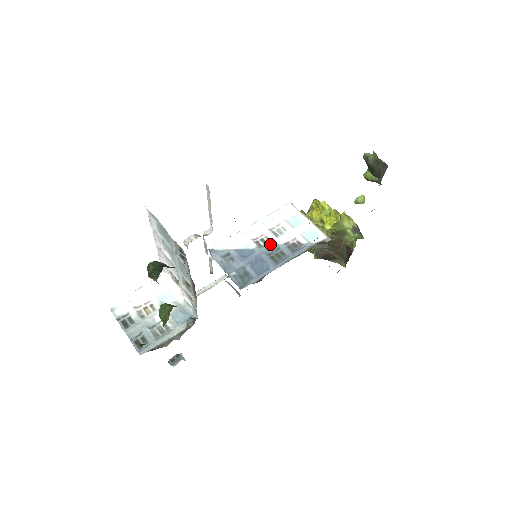
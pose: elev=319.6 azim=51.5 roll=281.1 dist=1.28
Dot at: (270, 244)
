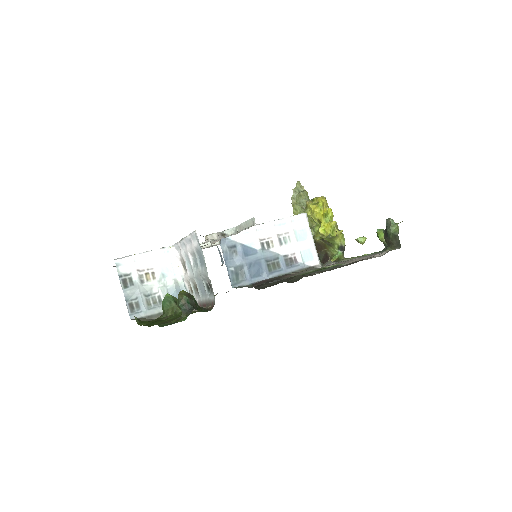
Dot at: (272, 251)
